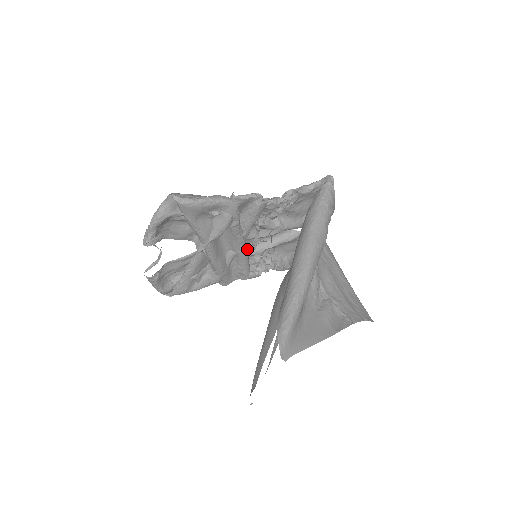
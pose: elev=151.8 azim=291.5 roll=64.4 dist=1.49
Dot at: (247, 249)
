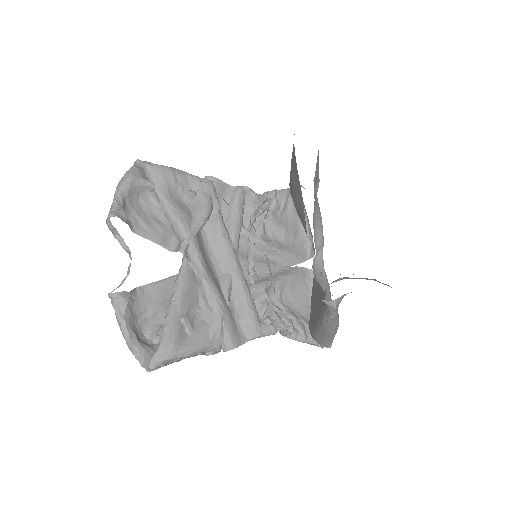
Dot at: occluded
